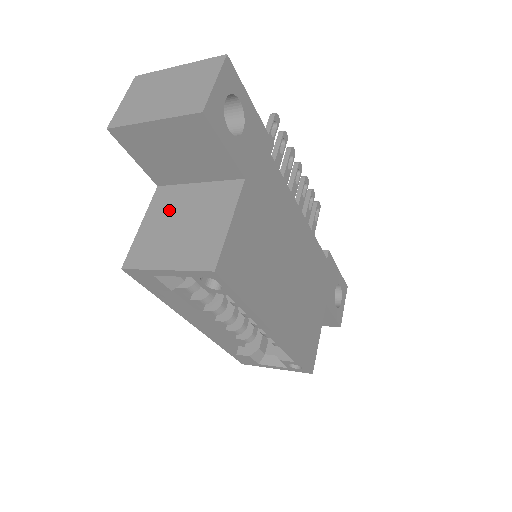
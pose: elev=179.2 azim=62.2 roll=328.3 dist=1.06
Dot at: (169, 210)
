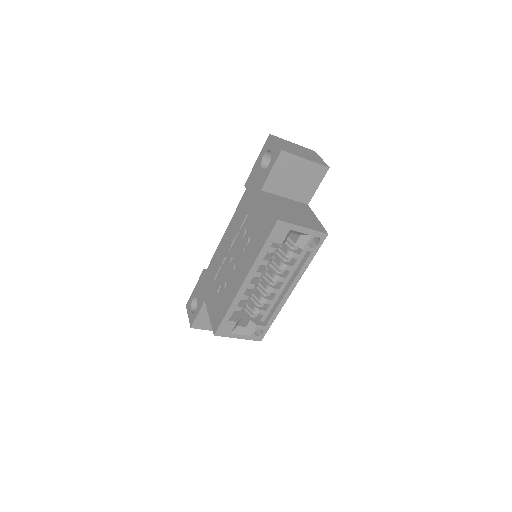
Dot at: (280, 203)
